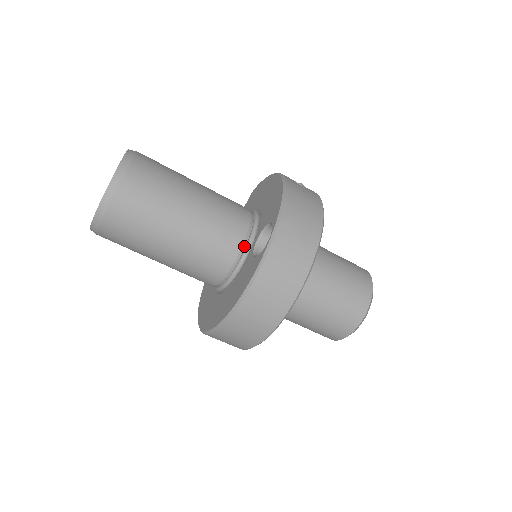
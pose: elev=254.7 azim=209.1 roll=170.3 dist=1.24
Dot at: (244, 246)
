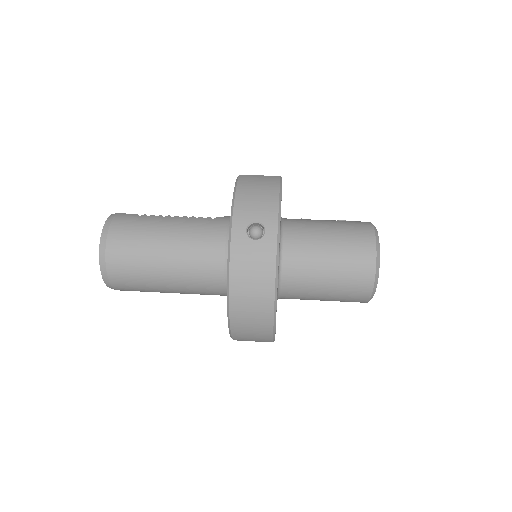
Dot at: occluded
